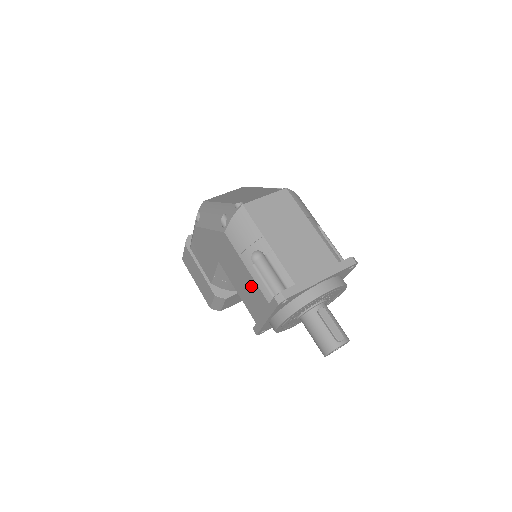
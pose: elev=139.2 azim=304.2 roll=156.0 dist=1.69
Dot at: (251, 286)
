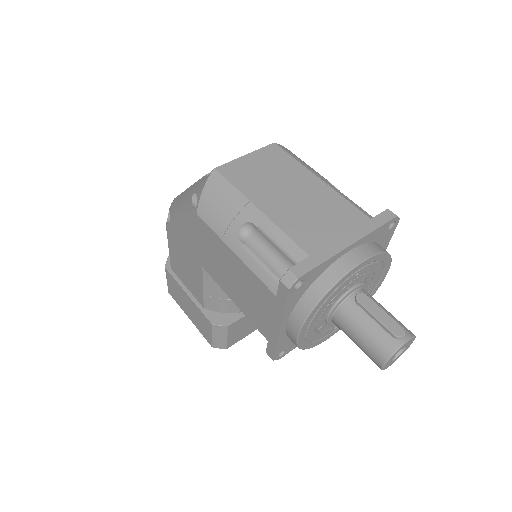
Dot at: (247, 280)
